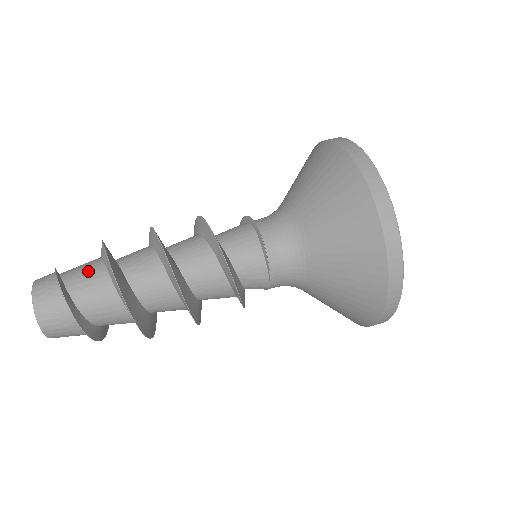
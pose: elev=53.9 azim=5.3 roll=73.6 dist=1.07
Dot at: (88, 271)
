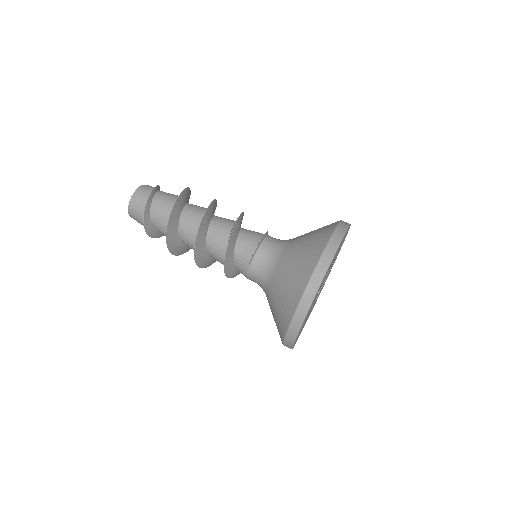
Dot at: (170, 195)
